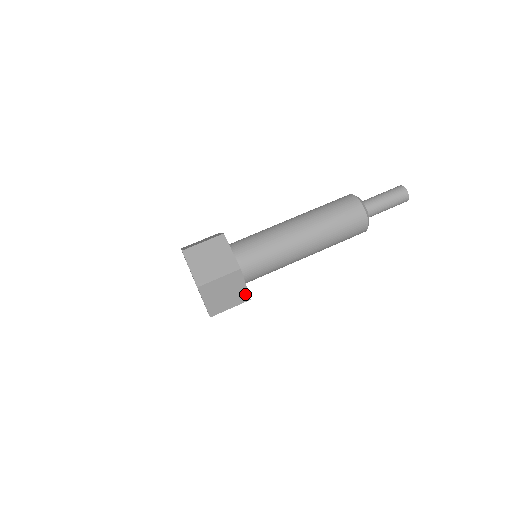
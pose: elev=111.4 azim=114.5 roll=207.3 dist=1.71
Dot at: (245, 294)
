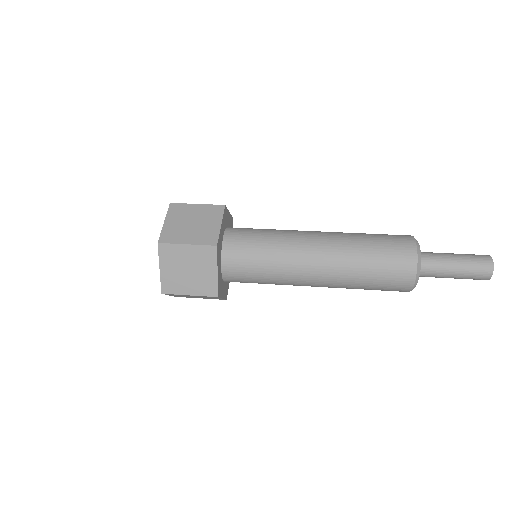
Dot at: (213, 285)
